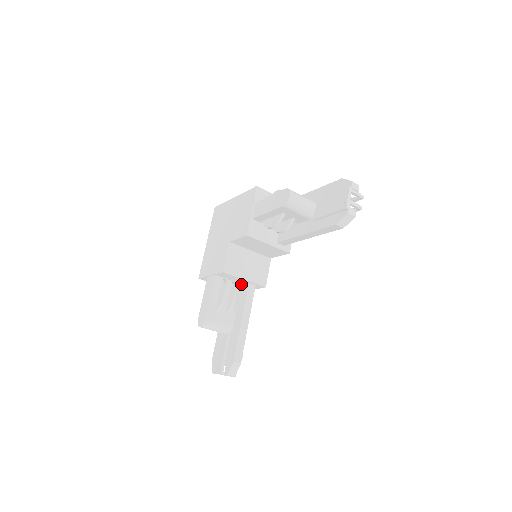
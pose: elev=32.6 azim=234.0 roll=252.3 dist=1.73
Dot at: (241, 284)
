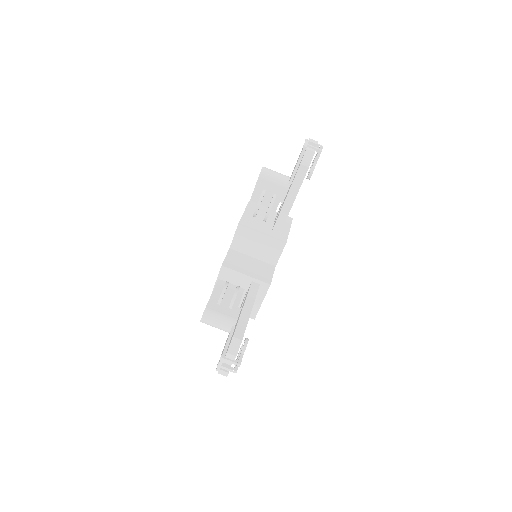
Dot at: (247, 290)
